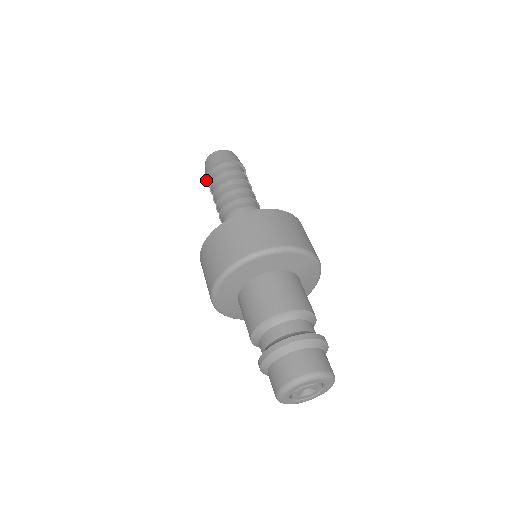
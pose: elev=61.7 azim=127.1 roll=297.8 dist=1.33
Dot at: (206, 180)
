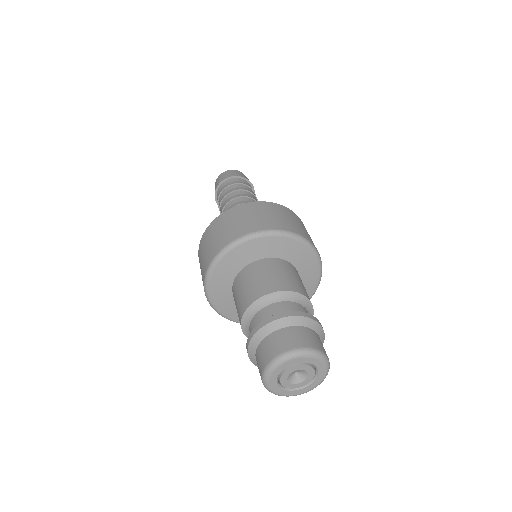
Dot at: (215, 193)
